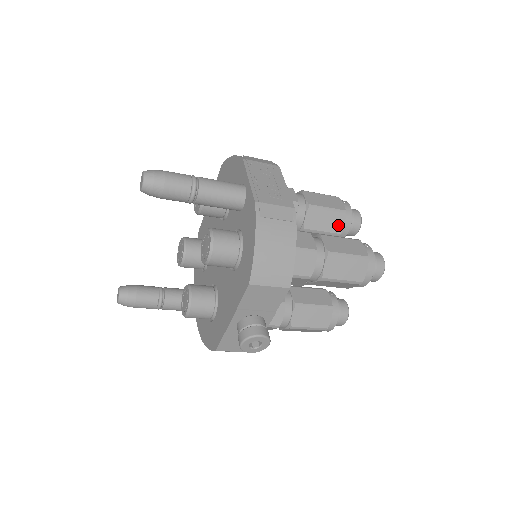
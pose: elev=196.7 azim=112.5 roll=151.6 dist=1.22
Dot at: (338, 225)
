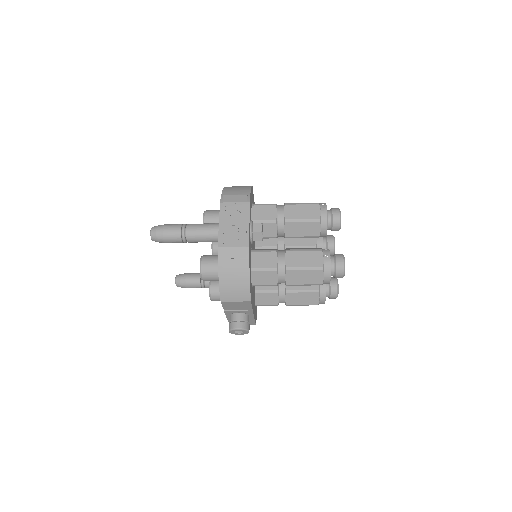
Dot at: (315, 230)
